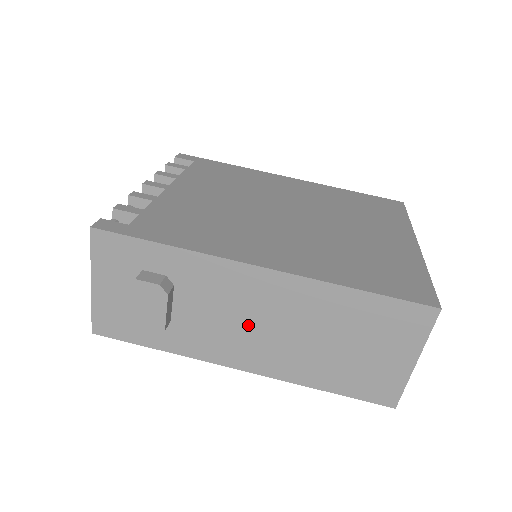
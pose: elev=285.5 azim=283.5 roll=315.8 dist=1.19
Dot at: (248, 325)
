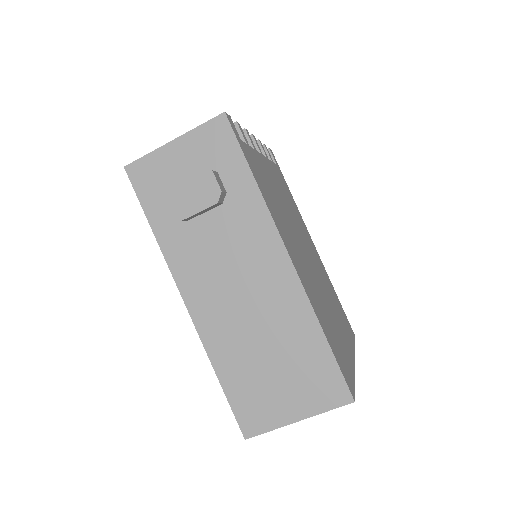
Dot at: (231, 280)
